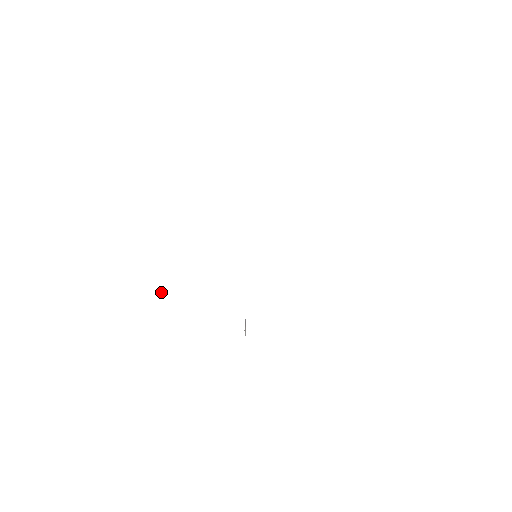
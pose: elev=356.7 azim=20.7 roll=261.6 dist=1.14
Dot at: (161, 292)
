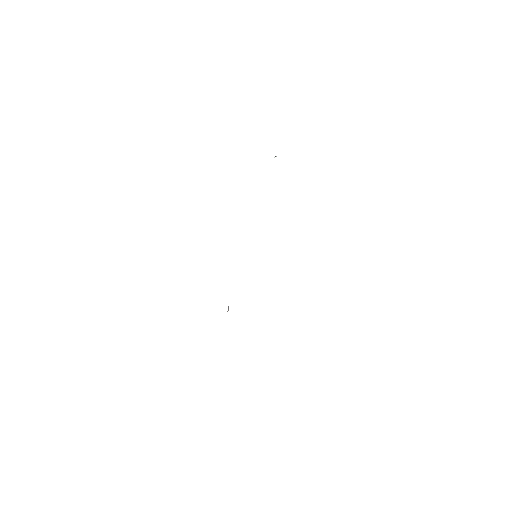
Dot at: (275, 156)
